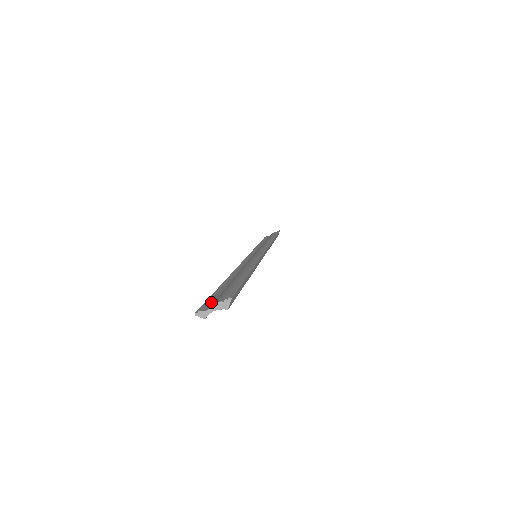
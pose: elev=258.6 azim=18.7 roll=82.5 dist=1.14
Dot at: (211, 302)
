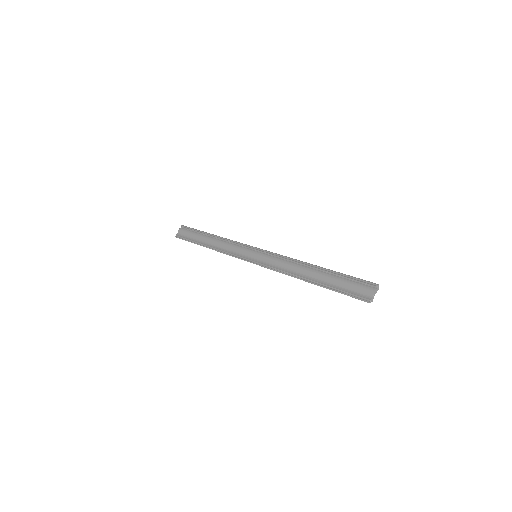
Dot at: (358, 294)
